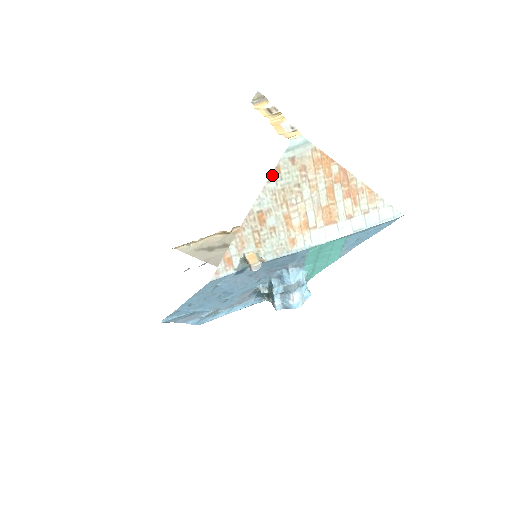
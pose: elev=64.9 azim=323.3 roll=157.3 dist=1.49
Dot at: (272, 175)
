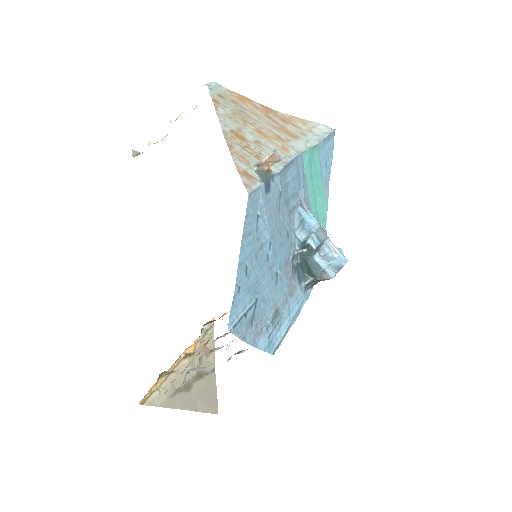
Dot at: (215, 105)
